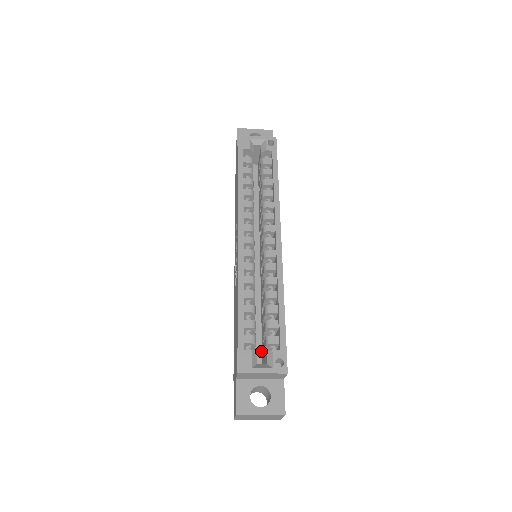
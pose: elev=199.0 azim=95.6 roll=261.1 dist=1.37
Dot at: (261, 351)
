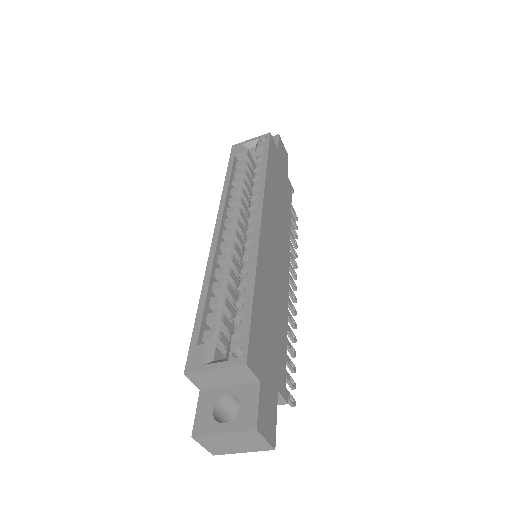
Dot at: occluded
